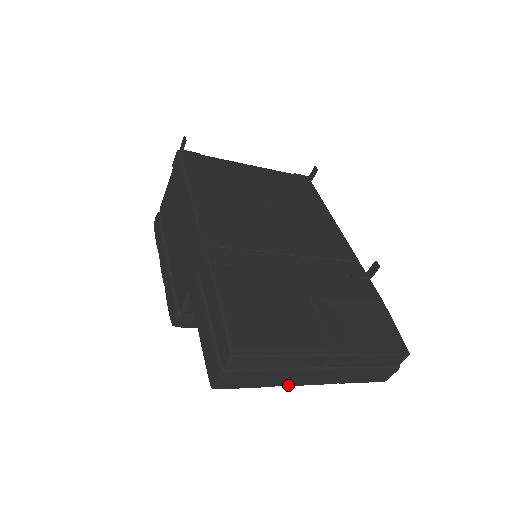
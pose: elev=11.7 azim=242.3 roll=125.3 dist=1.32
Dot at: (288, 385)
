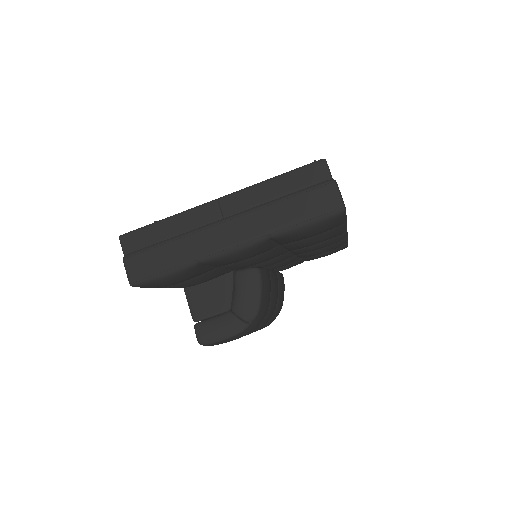
Dot at: (206, 256)
